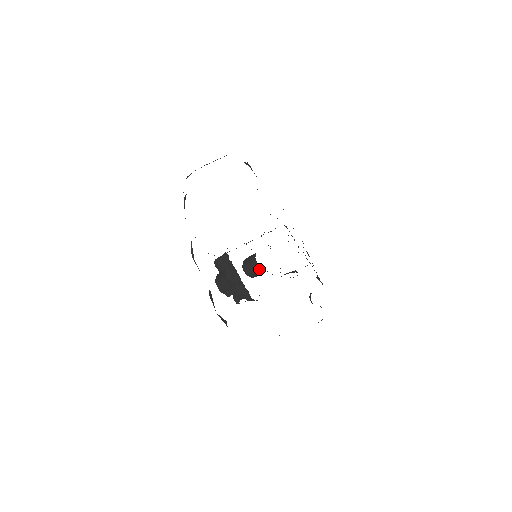
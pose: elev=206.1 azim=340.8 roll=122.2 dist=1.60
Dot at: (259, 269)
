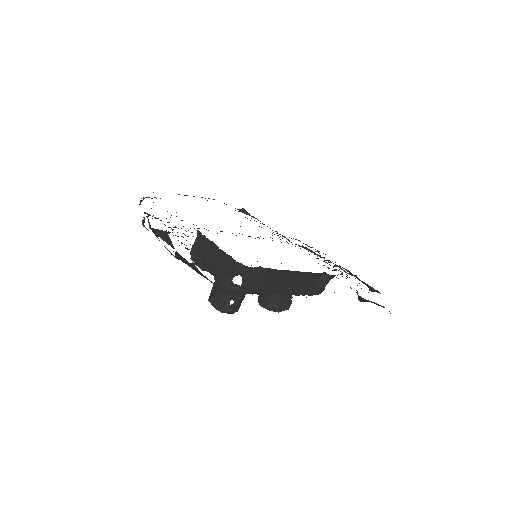
Dot at: occluded
